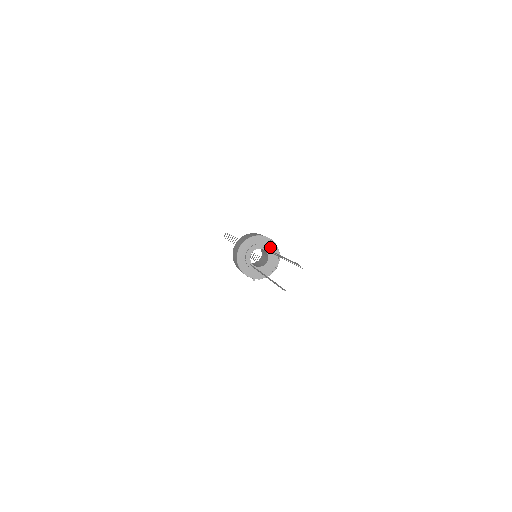
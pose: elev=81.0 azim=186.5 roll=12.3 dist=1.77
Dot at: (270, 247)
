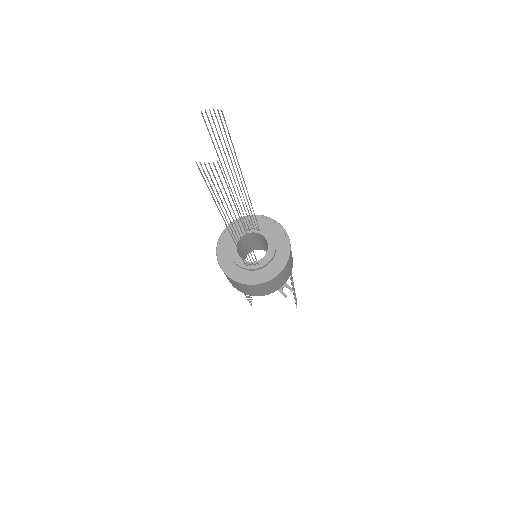
Dot at: (259, 225)
